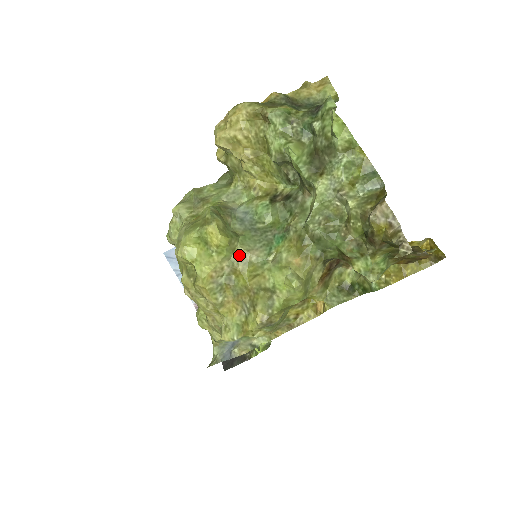
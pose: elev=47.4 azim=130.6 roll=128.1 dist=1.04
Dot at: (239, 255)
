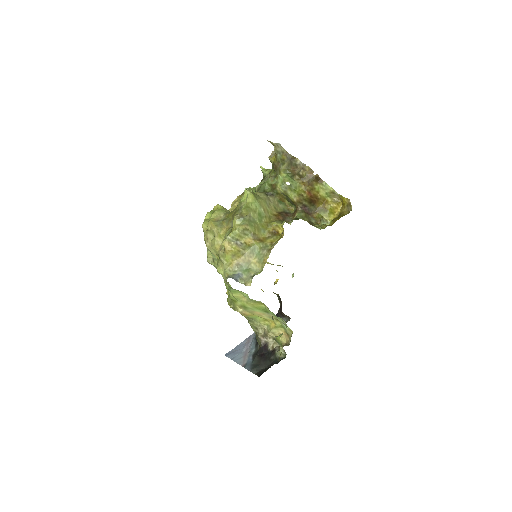
Dot at: (229, 212)
